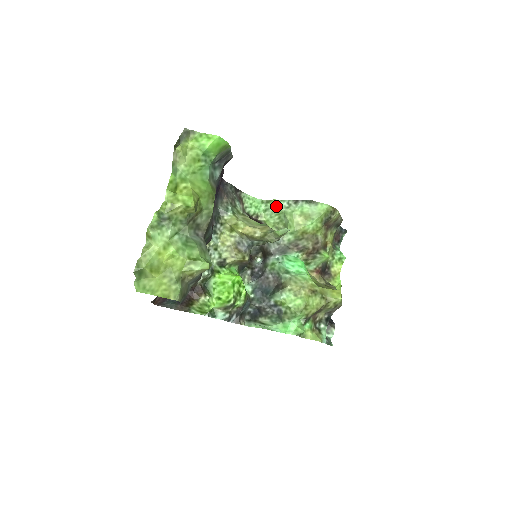
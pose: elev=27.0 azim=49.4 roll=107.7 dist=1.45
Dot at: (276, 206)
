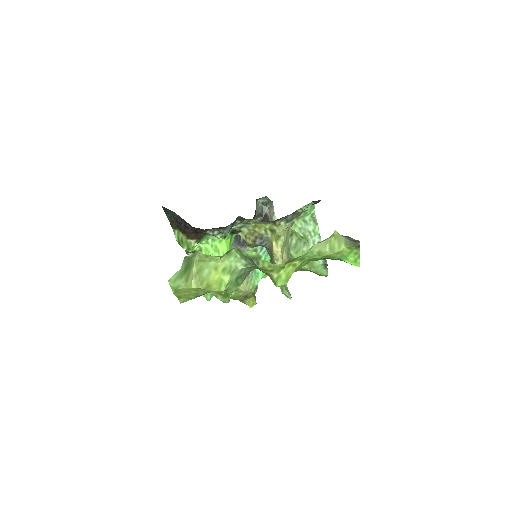
Dot at: (312, 232)
